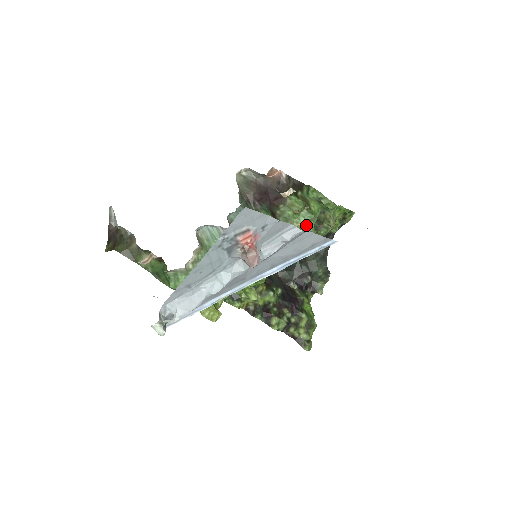
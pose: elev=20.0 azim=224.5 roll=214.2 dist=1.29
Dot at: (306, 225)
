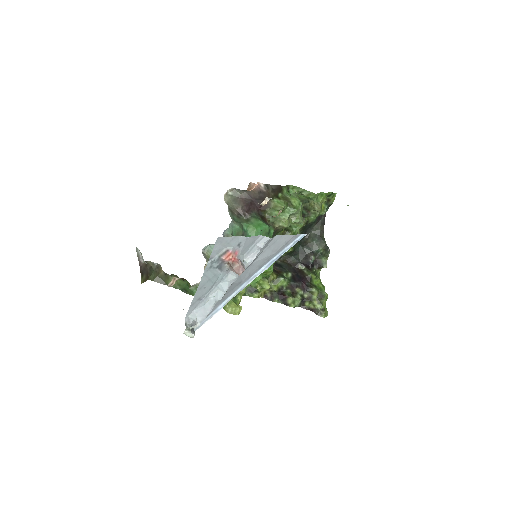
Dot at: (293, 218)
